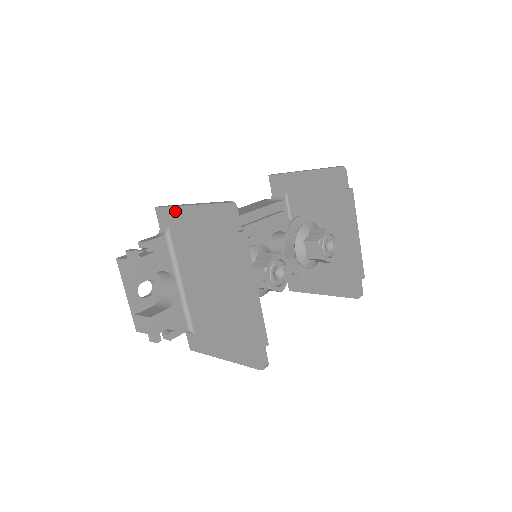
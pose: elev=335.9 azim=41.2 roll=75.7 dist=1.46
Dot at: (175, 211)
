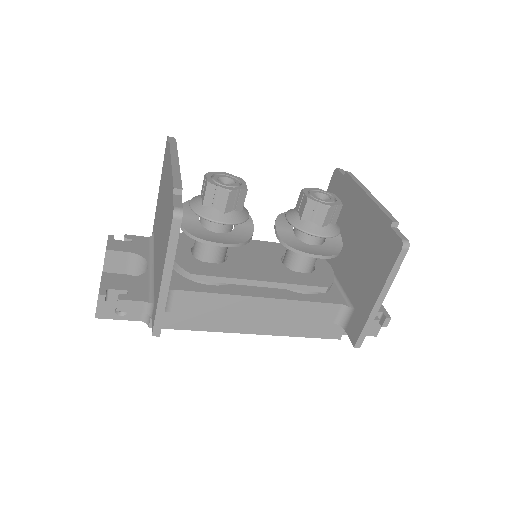
Dot at: (156, 210)
